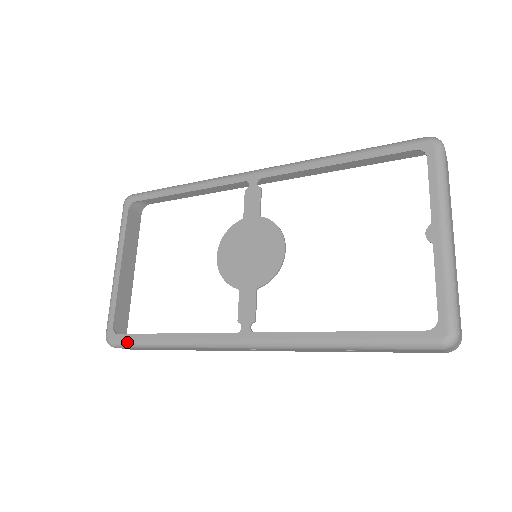
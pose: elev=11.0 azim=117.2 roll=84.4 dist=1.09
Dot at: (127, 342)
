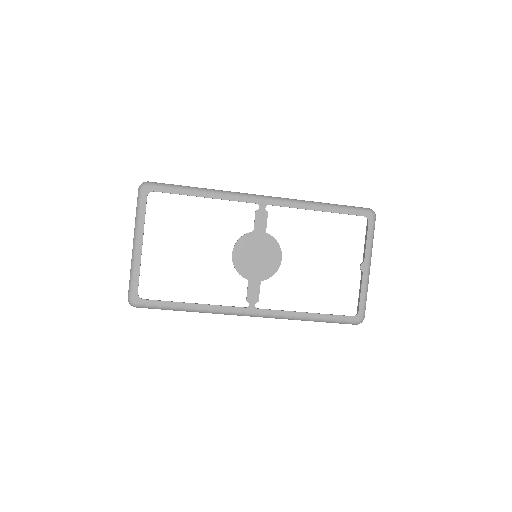
Dot at: (153, 306)
